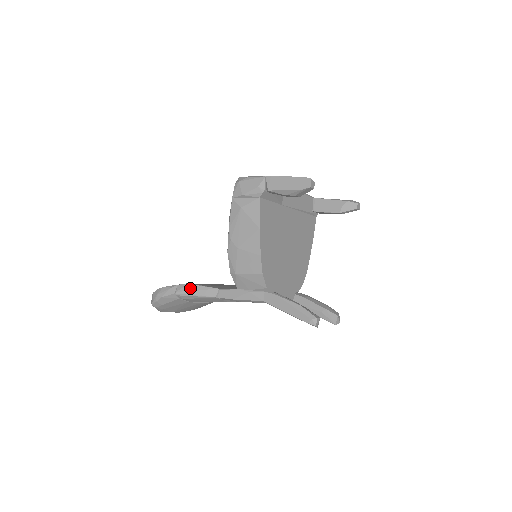
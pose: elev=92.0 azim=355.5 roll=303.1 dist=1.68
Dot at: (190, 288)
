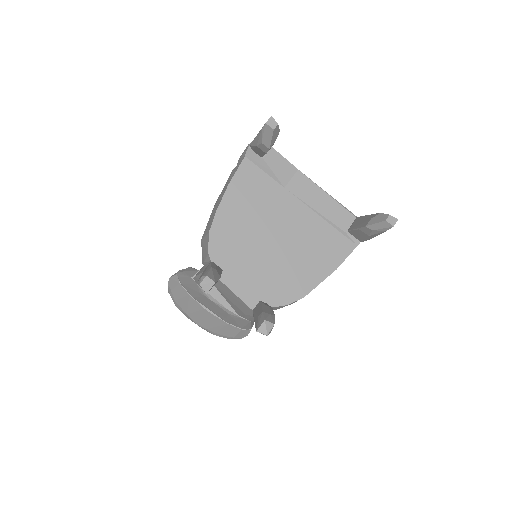
Dot at: (187, 269)
